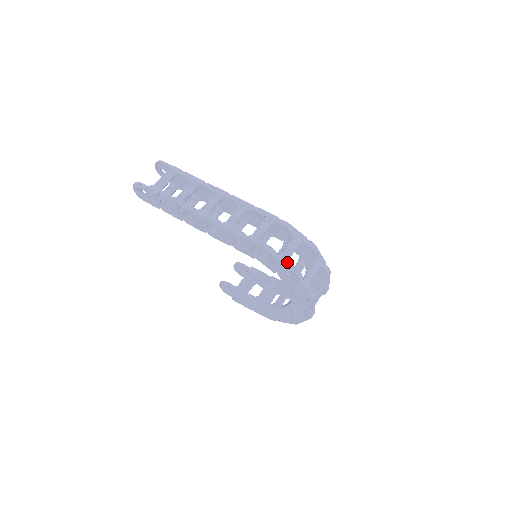
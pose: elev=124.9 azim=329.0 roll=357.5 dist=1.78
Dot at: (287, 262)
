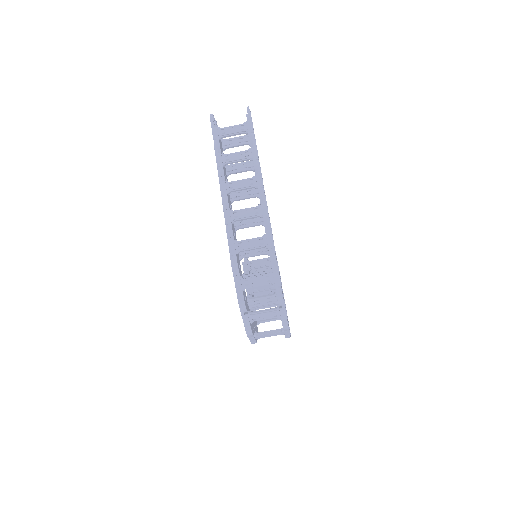
Dot at: (240, 289)
